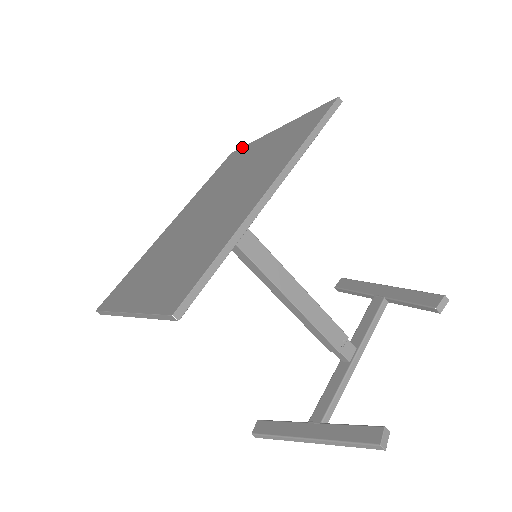
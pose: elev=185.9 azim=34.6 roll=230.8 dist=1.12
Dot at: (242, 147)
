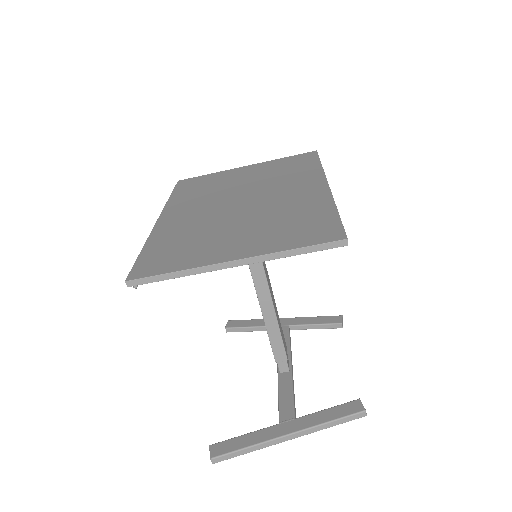
Dot at: occluded
